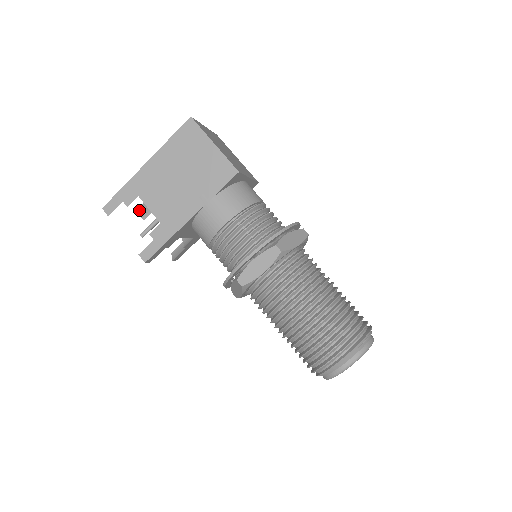
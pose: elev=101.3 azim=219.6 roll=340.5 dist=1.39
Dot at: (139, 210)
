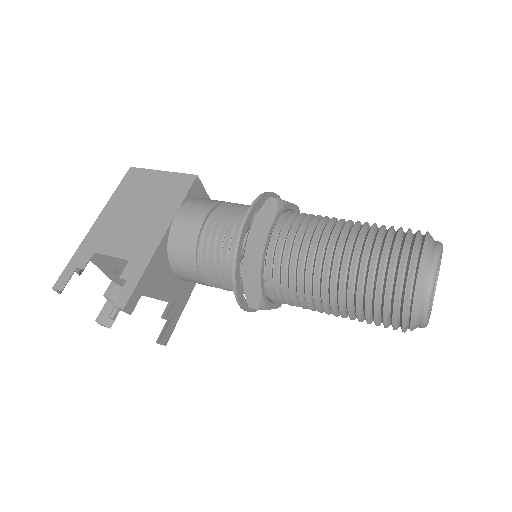
Dot at: (101, 316)
